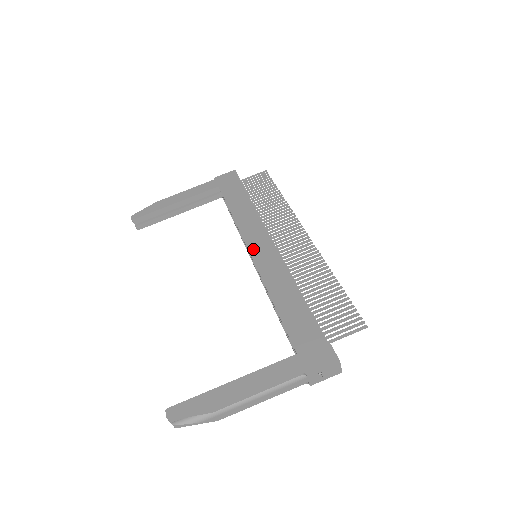
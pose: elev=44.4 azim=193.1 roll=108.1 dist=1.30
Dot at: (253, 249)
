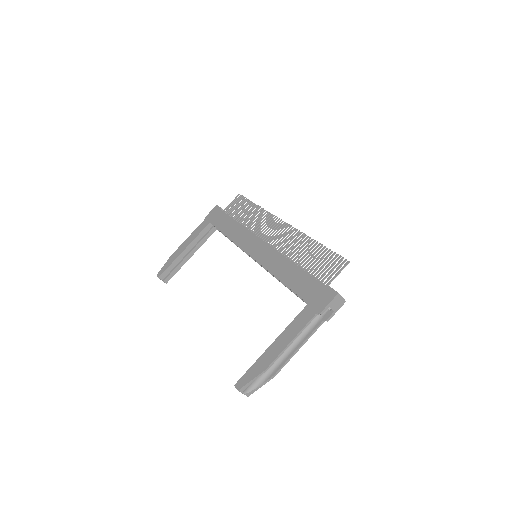
Dot at: (251, 252)
